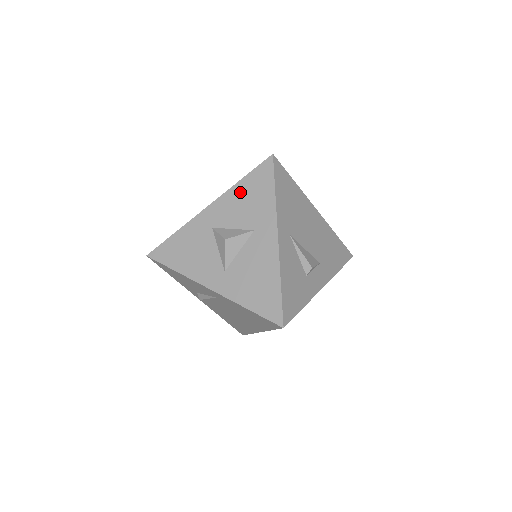
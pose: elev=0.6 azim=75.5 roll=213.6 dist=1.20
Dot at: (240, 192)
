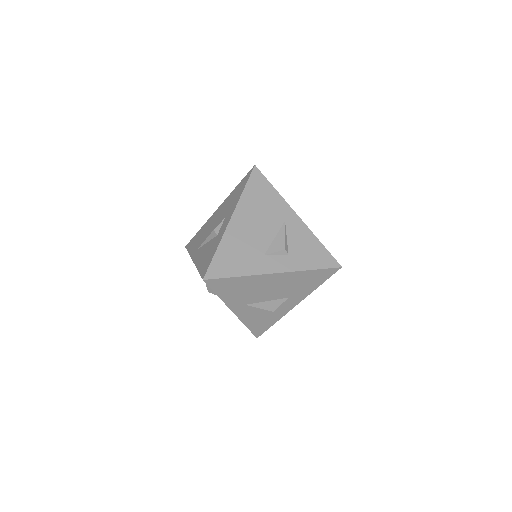
Dot at: occluded
